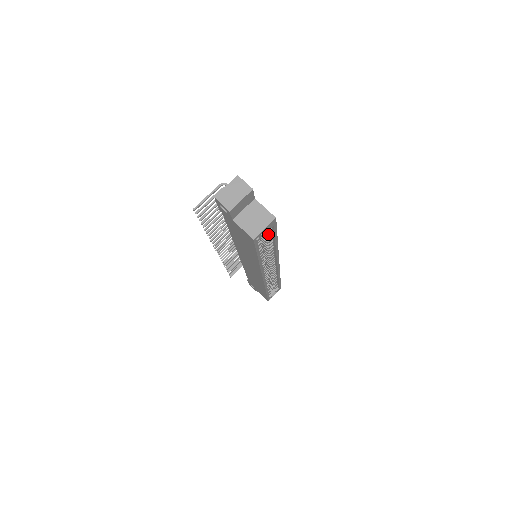
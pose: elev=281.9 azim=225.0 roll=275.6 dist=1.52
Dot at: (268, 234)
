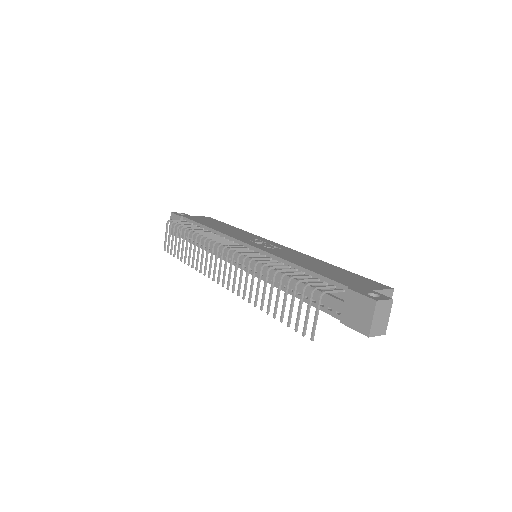
Dot at: occluded
